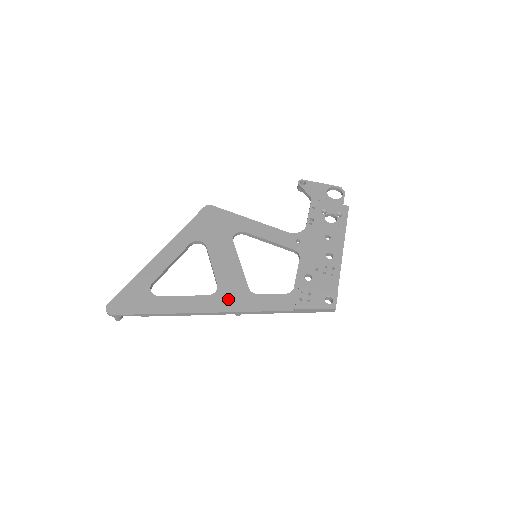
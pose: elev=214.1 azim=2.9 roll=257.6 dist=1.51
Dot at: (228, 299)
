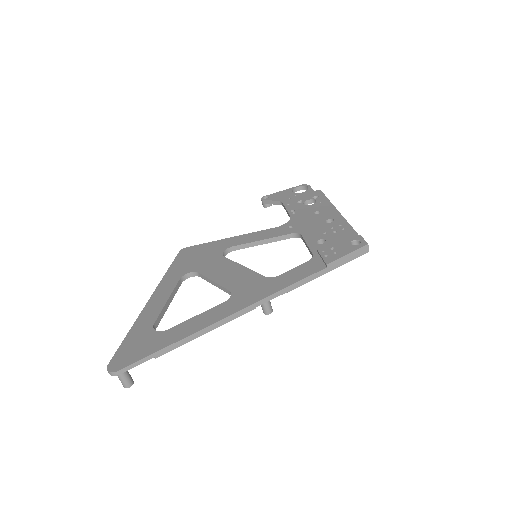
Dot at: (248, 294)
